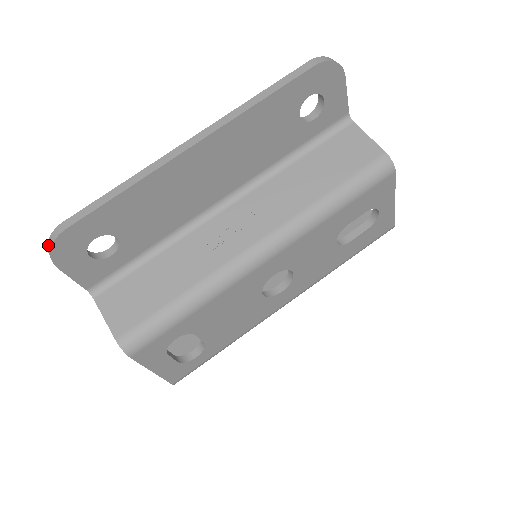
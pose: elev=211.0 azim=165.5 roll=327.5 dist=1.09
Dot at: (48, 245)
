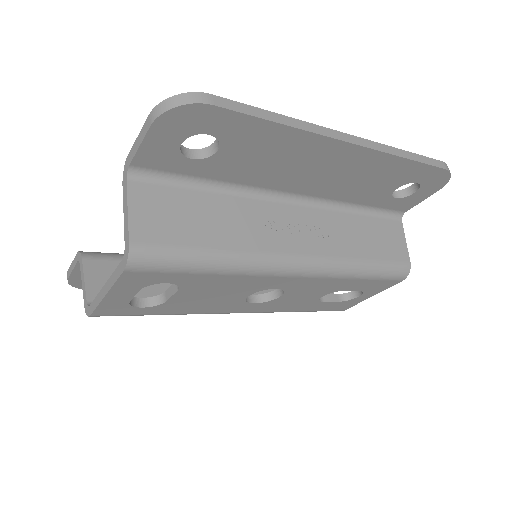
Dot at: (173, 98)
